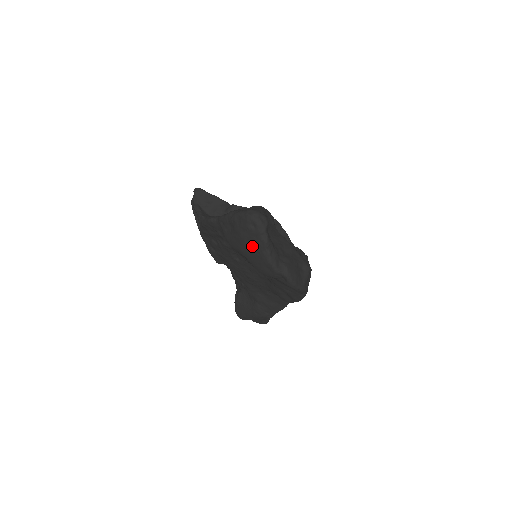
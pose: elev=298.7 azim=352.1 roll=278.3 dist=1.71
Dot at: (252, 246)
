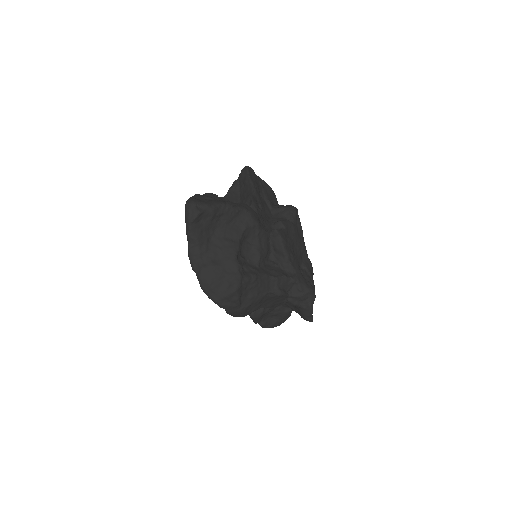
Dot at: occluded
